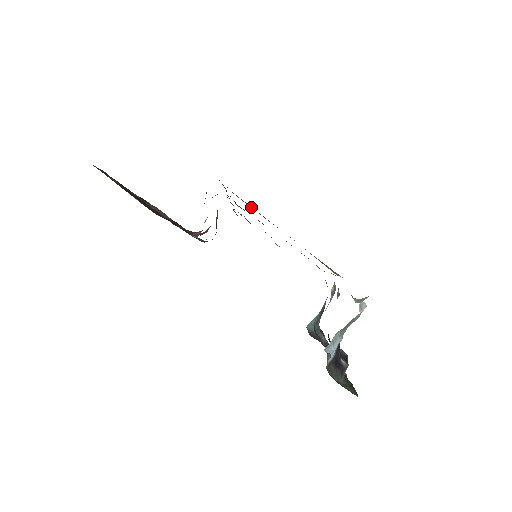
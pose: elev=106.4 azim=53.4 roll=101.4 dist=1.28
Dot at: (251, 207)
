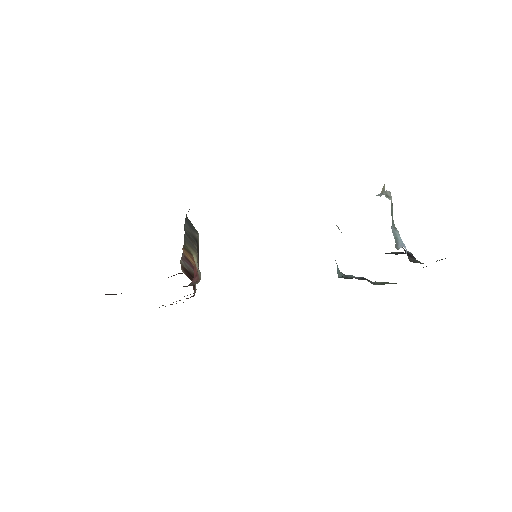
Dot at: occluded
